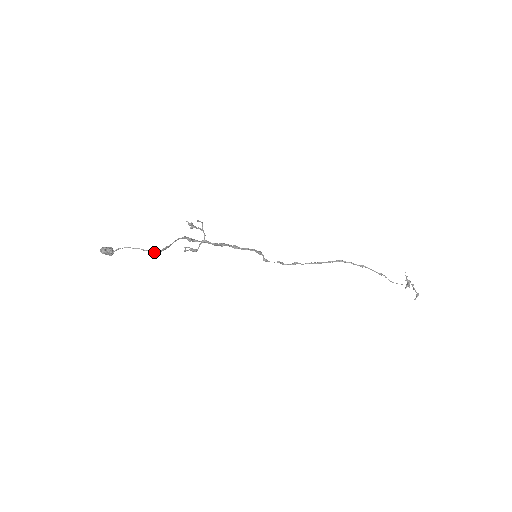
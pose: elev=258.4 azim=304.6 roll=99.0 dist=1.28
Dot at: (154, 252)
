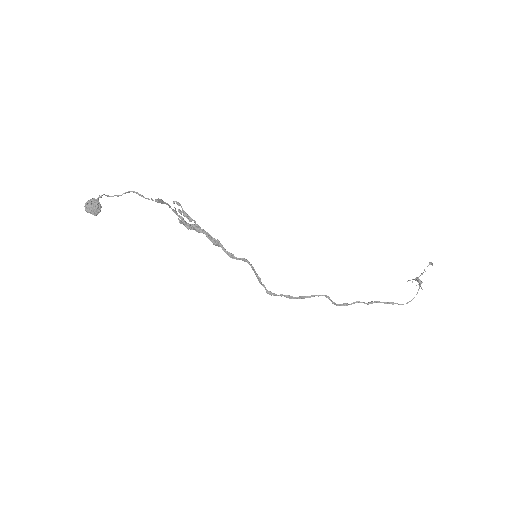
Dot at: (149, 199)
